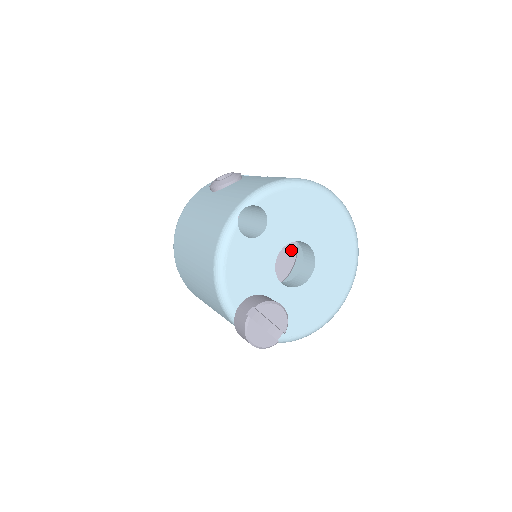
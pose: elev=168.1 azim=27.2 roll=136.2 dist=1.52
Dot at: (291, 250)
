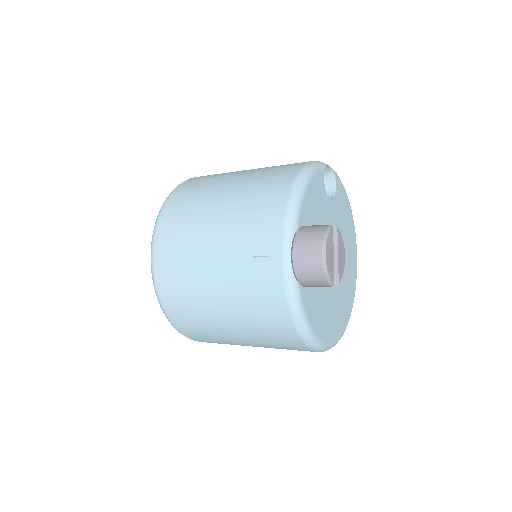
Dot at: occluded
